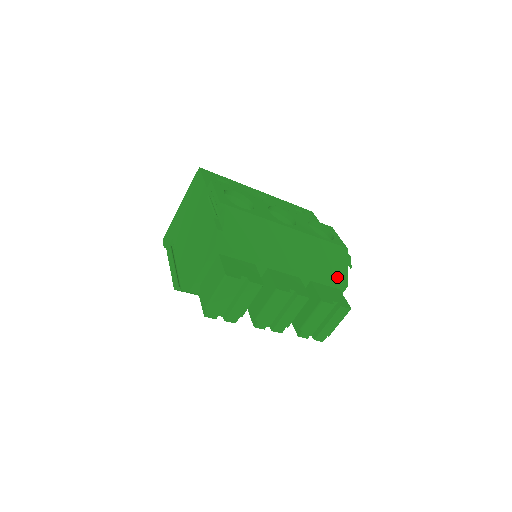
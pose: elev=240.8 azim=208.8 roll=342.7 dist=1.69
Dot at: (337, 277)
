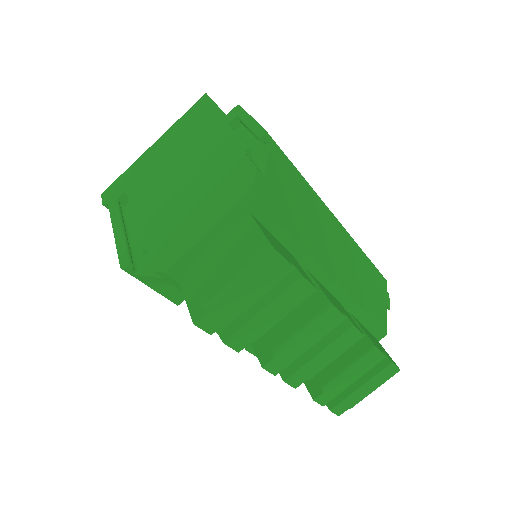
Dot at: (378, 317)
